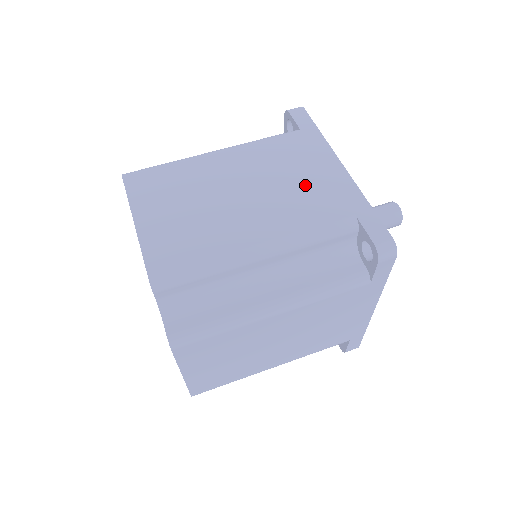
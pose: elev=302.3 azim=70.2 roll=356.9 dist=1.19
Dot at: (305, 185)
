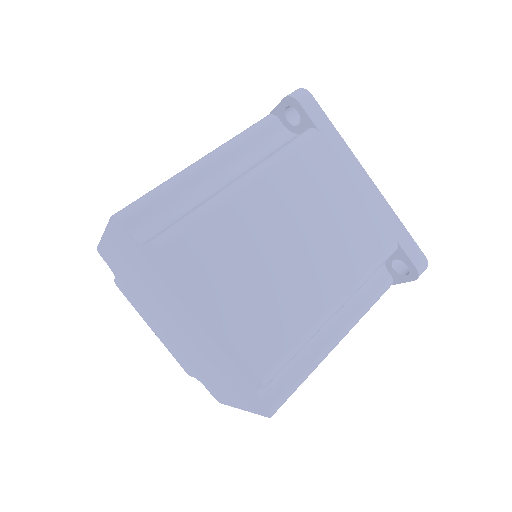
Dot at: (349, 213)
